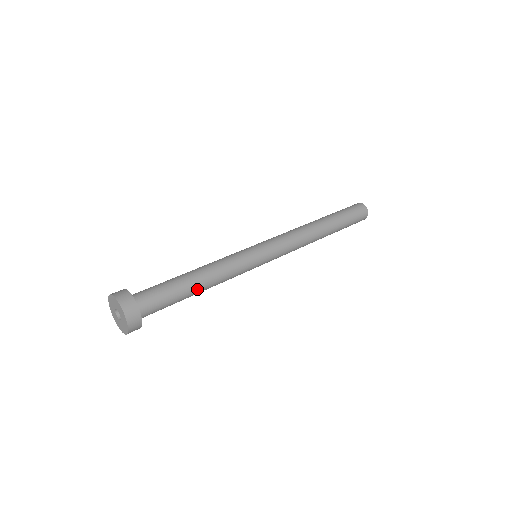
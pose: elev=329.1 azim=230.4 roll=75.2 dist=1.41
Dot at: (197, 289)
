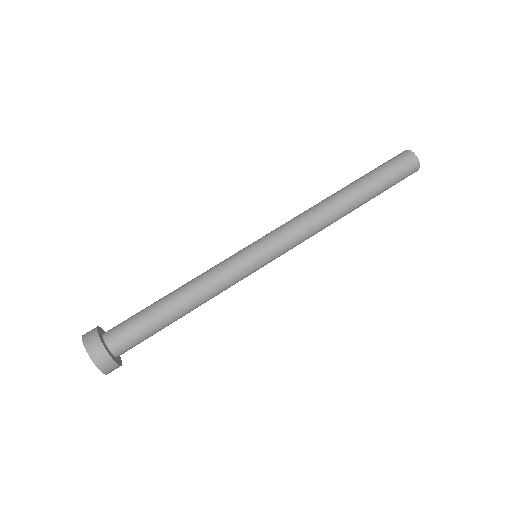
Dot at: occluded
